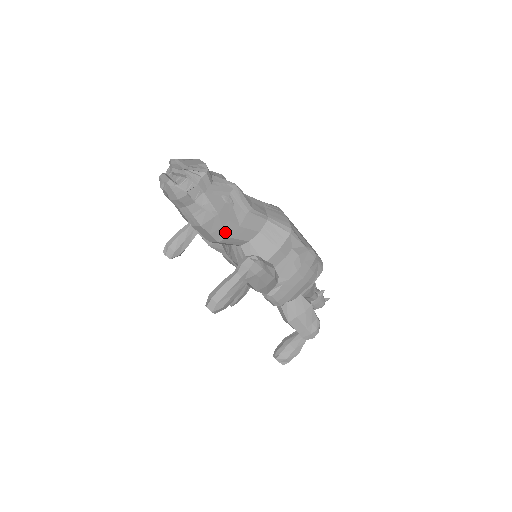
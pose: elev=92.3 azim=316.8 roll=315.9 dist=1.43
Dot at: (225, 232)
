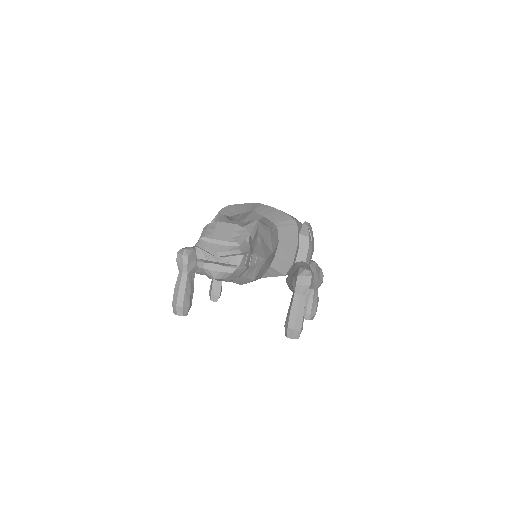
Dot at: (267, 268)
